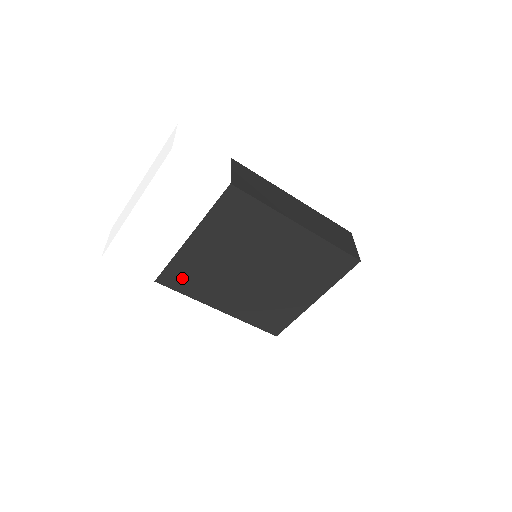
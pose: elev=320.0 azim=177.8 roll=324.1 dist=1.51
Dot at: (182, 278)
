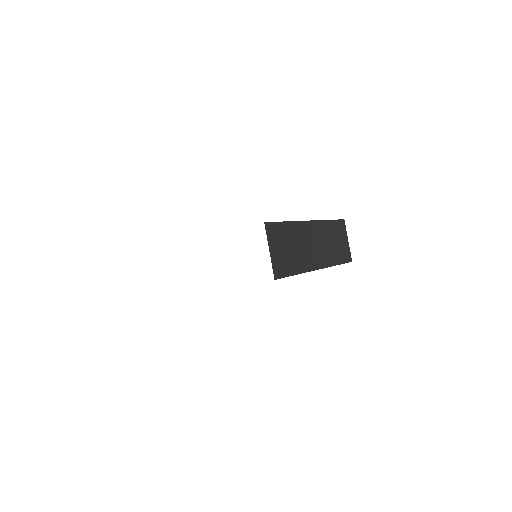
Dot at: occluded
